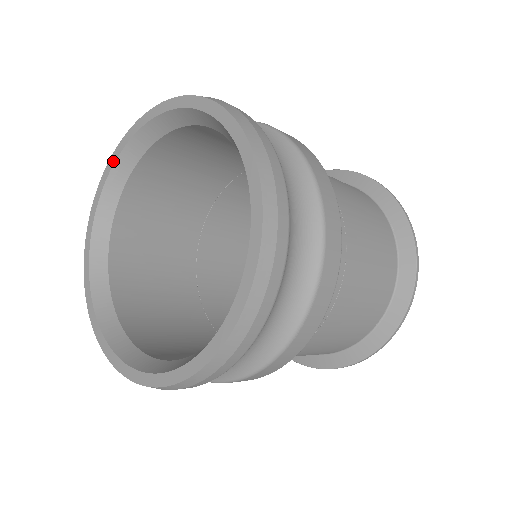
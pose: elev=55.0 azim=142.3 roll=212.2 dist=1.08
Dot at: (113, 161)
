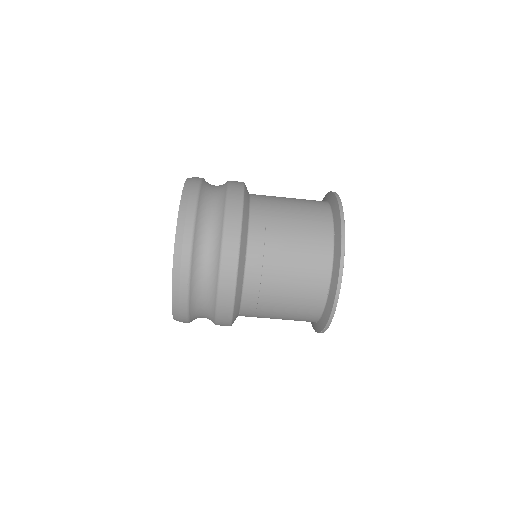
Dot at: occluded
